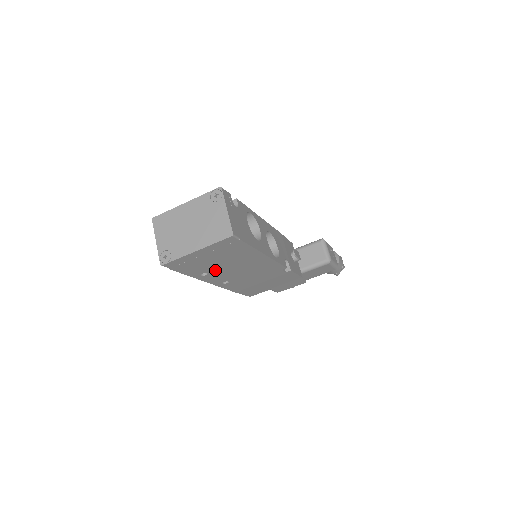
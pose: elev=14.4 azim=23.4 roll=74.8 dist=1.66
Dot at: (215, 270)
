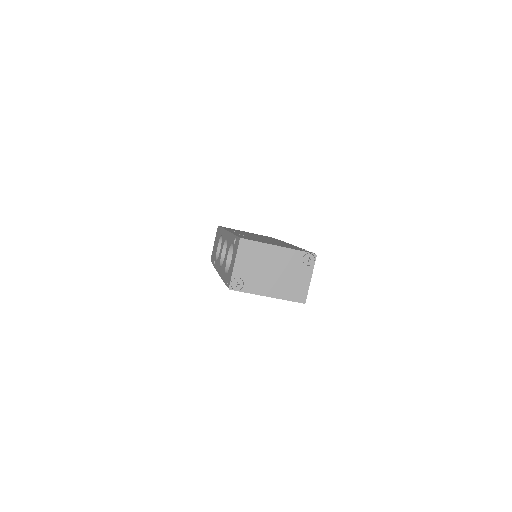
Dot at: occluded
